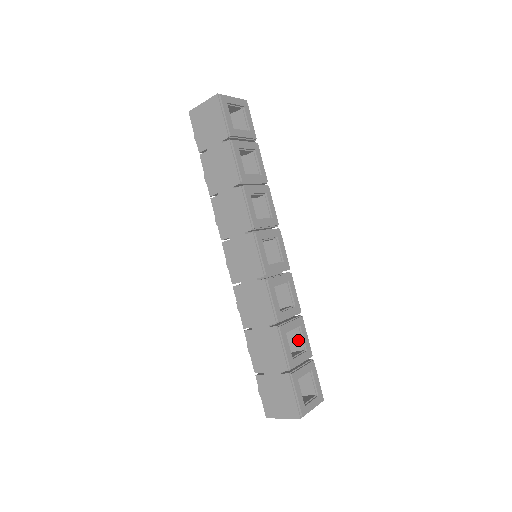
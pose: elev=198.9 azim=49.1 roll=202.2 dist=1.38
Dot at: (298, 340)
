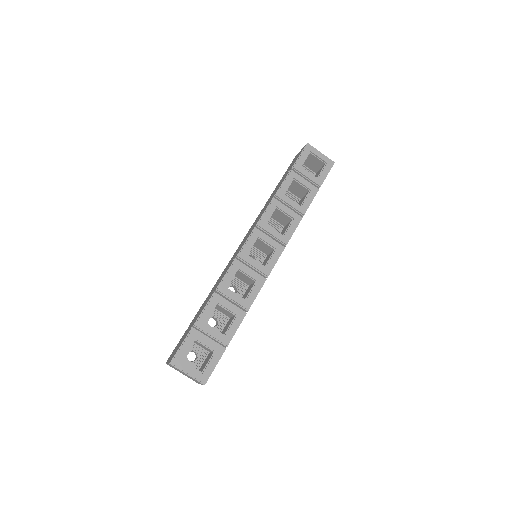
Dot at: (228, 326)
